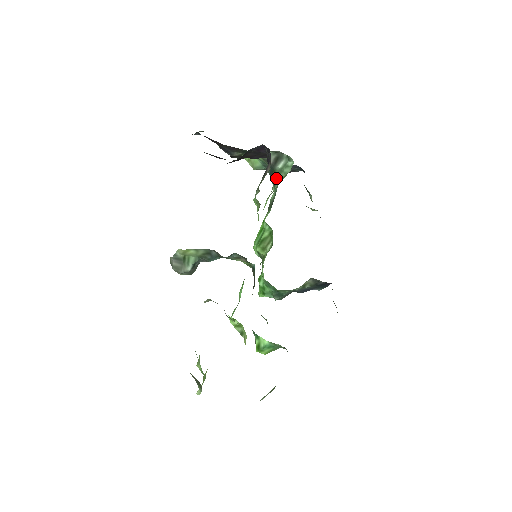
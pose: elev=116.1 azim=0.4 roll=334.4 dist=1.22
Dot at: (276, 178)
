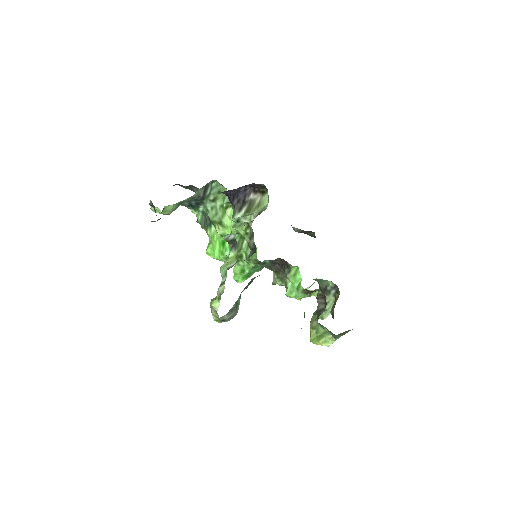
Dot at: (205, 203)
